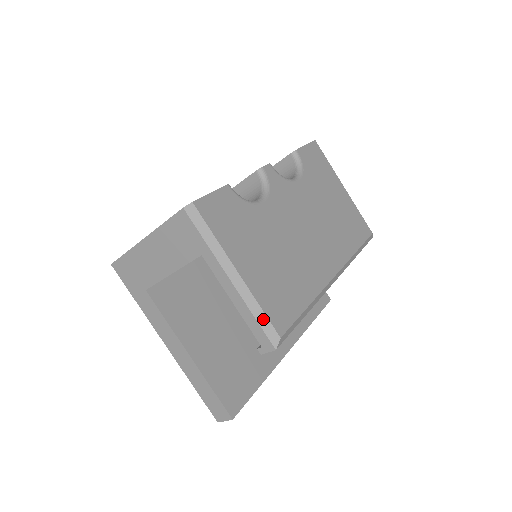
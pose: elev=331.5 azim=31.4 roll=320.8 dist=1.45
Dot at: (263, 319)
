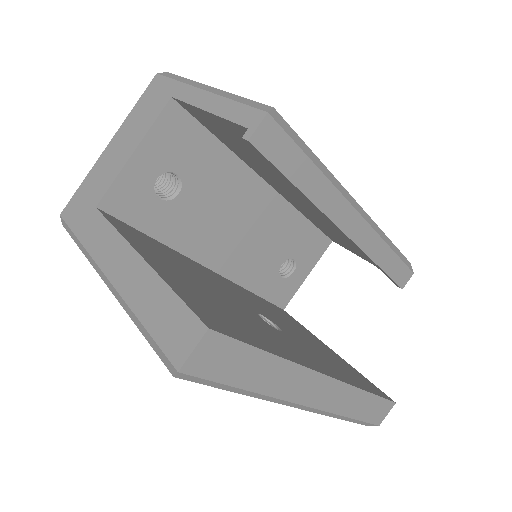
Dot at: (246, 101)
